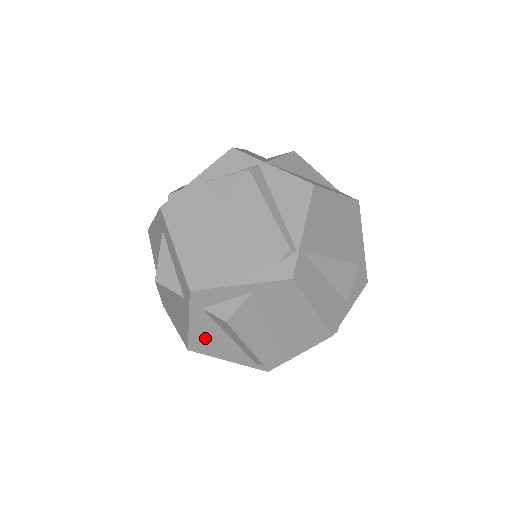
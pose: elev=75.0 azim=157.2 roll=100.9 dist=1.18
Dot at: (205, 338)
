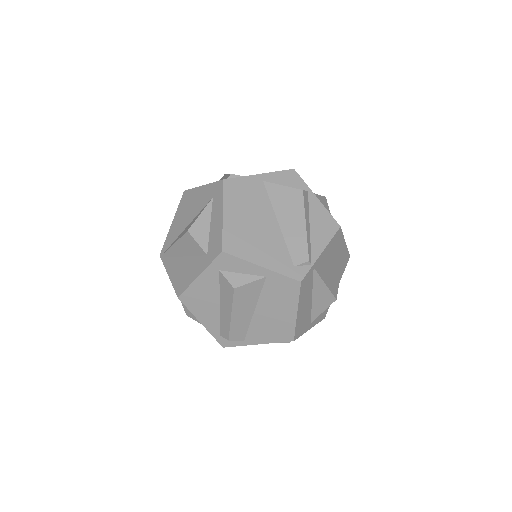
Dot at: (200, 295)
